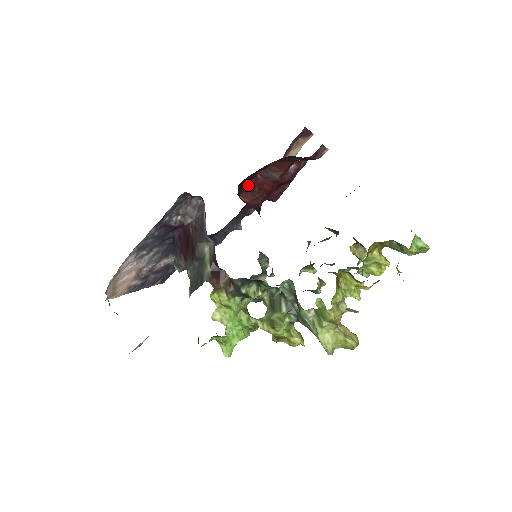
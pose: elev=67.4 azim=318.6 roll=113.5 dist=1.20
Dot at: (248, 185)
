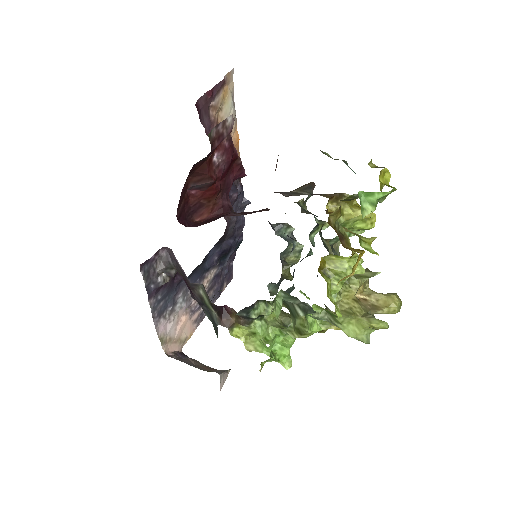
Dot at: (191, 207)
